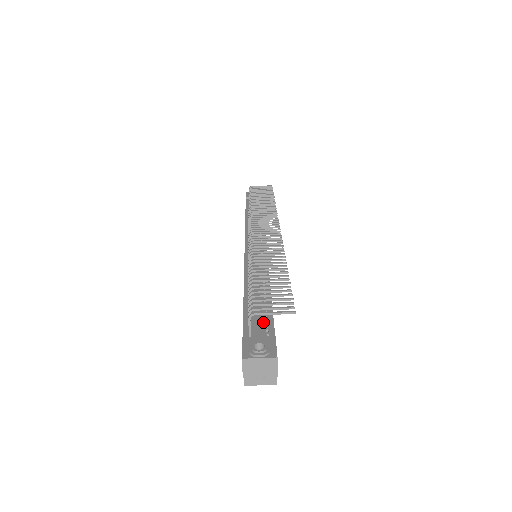
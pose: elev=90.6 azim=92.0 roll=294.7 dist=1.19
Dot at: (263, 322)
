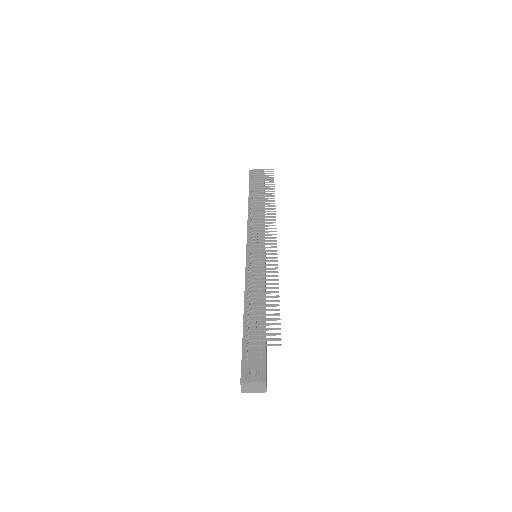
Dot at: (258, 343)
